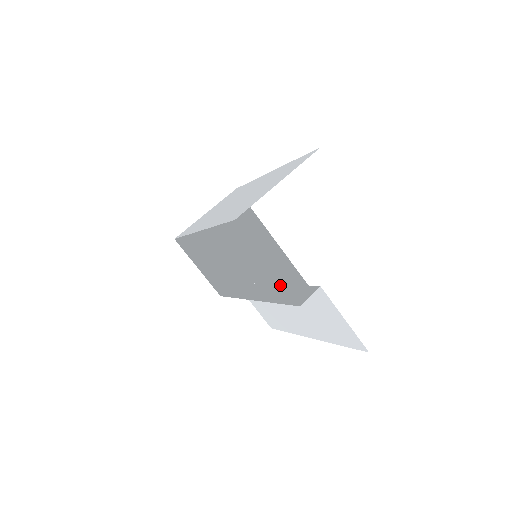
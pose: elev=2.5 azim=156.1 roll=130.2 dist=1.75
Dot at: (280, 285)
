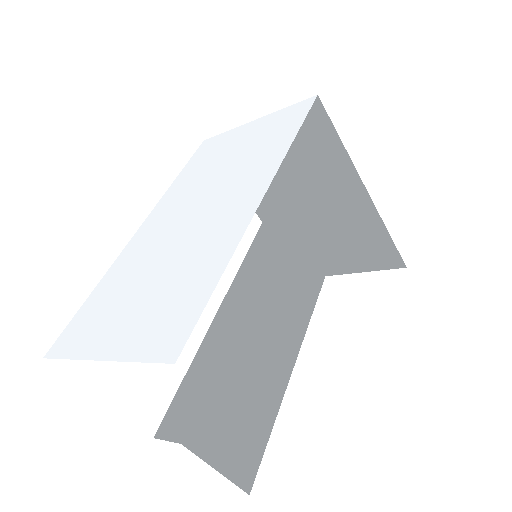
Dot at: (226, 341)
